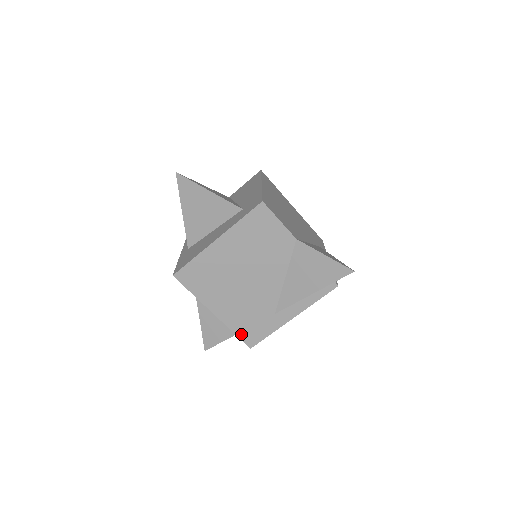
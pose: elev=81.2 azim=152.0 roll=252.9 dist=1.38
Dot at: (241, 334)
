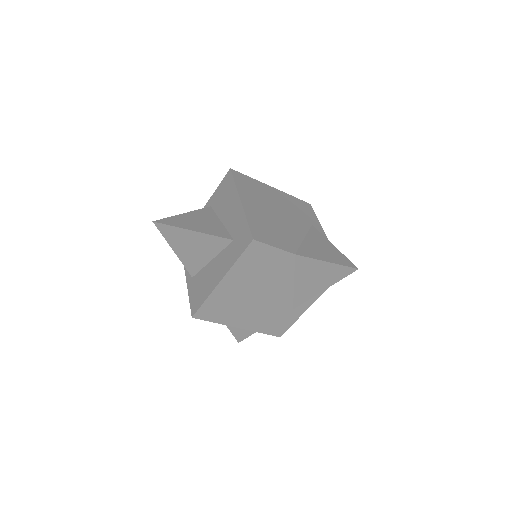
Dot at: (268, 332)
